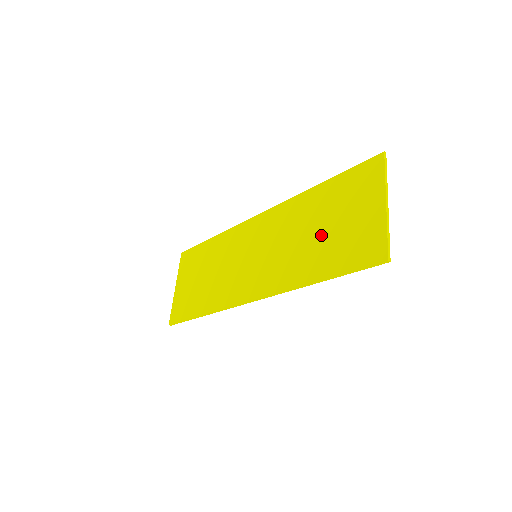
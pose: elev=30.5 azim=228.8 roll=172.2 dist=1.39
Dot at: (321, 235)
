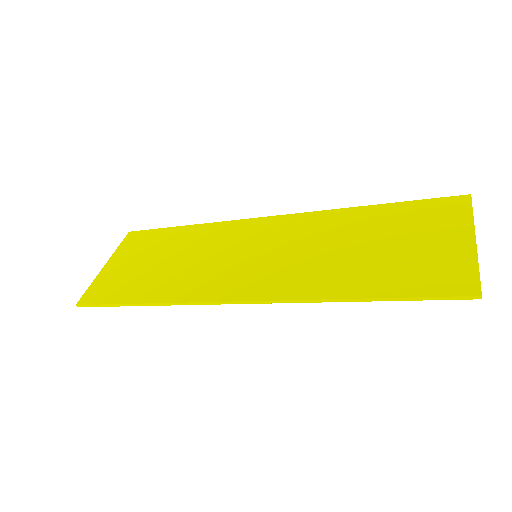
Dot at: (370, 252)
